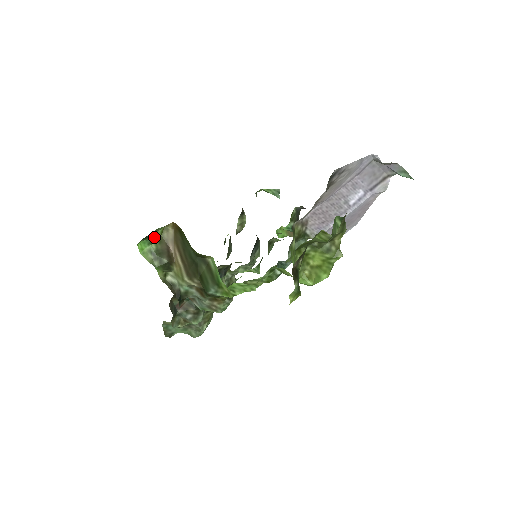
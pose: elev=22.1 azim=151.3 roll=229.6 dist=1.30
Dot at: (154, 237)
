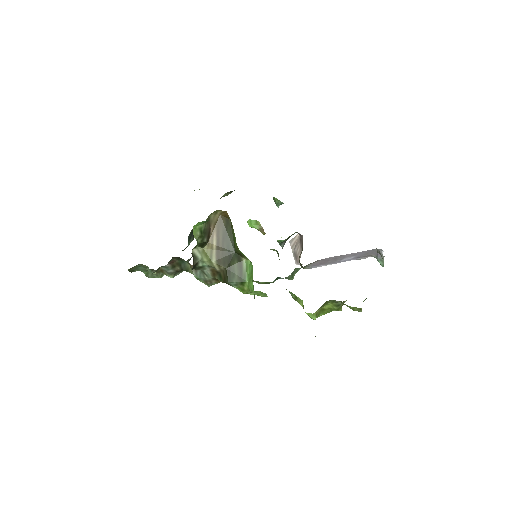
Dot at: occluded
